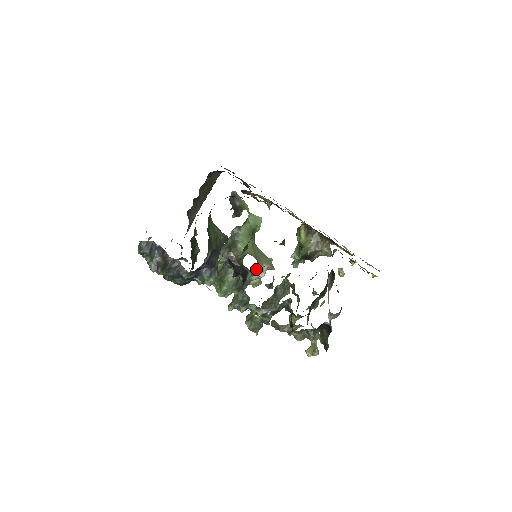
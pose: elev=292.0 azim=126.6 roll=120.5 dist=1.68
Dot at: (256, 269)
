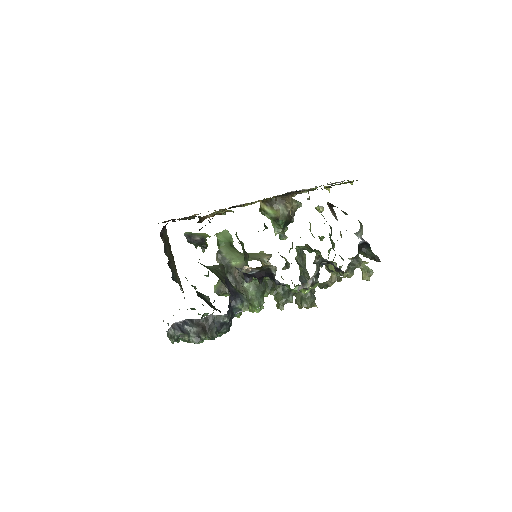
Dot at: occluded
